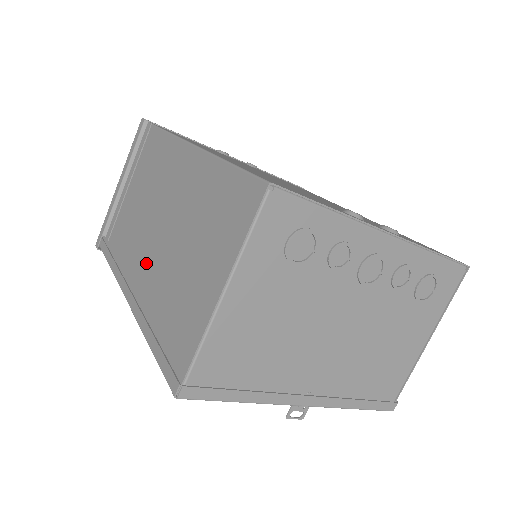
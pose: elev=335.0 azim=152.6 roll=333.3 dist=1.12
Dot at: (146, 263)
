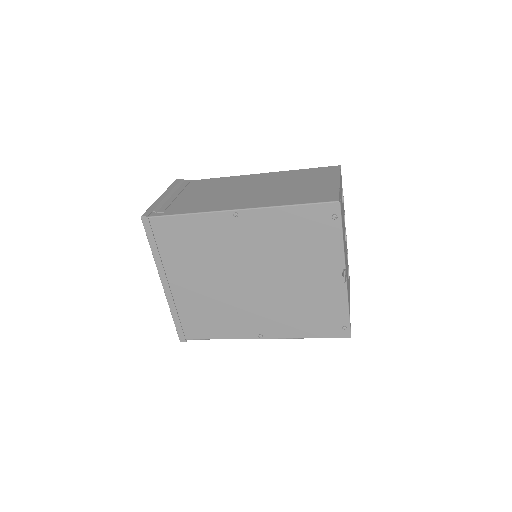
Dot at: (249, 198)
